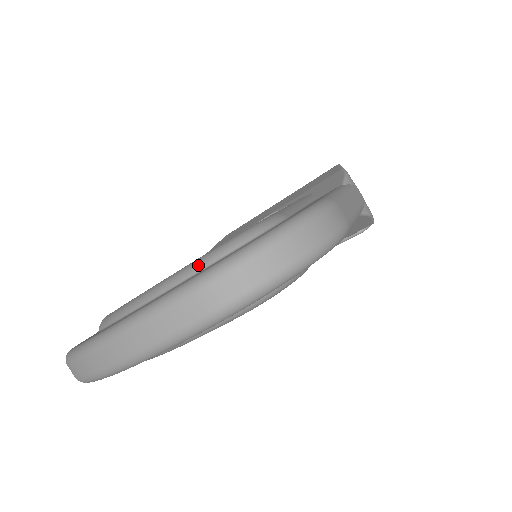
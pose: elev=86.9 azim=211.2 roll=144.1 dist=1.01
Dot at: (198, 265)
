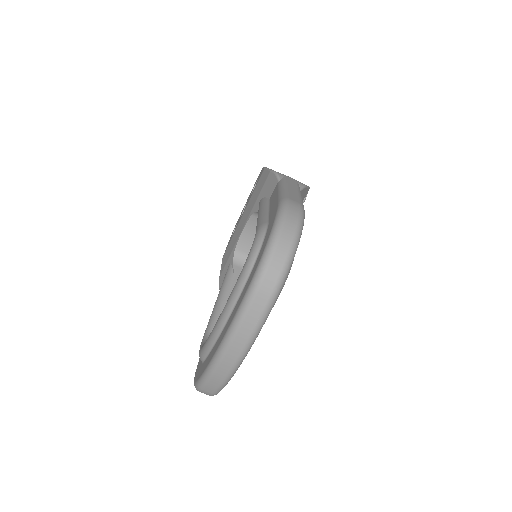
Dot at: (242, 281)
